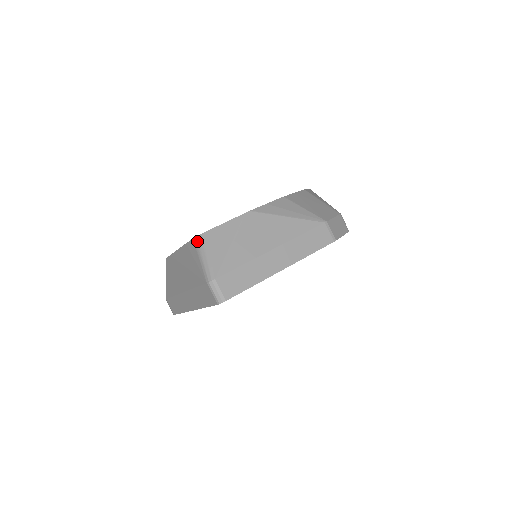
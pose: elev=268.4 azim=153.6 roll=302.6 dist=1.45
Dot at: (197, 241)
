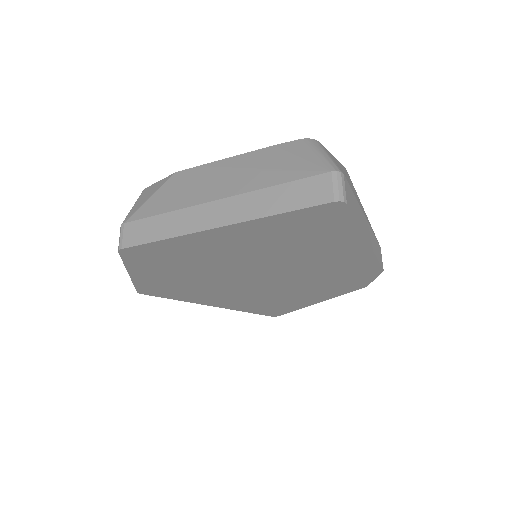
Dot at: (311, 141)
